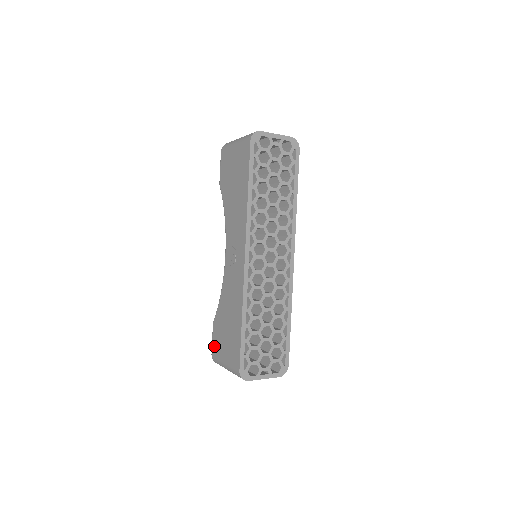
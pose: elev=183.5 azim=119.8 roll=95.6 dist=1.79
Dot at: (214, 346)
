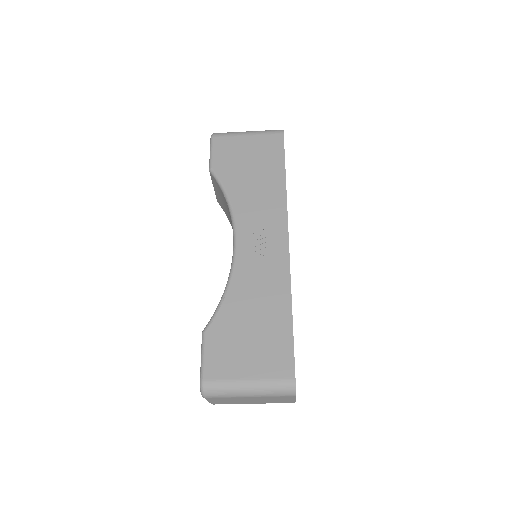
Dot at: (212, 364)
